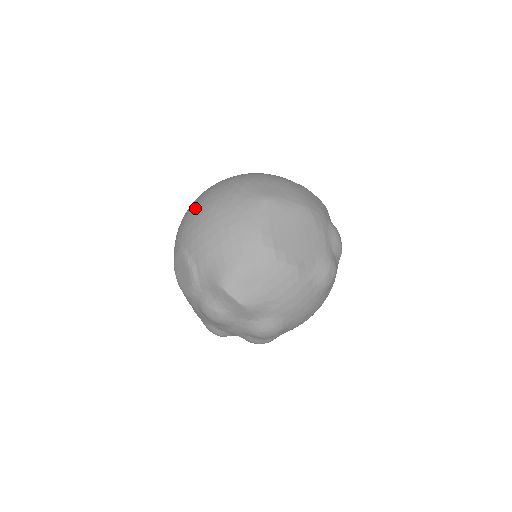
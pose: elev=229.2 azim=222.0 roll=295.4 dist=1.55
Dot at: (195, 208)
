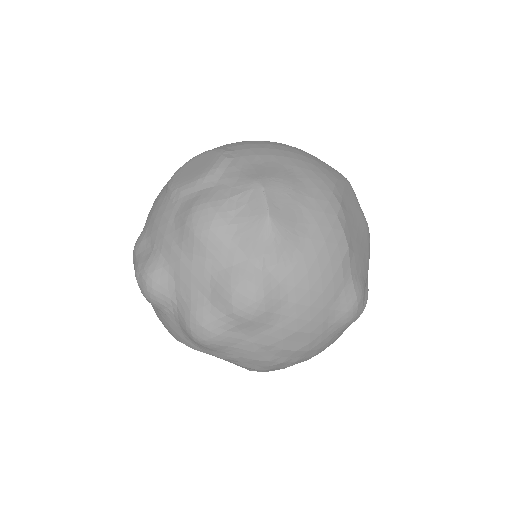
Dot at: occluded
